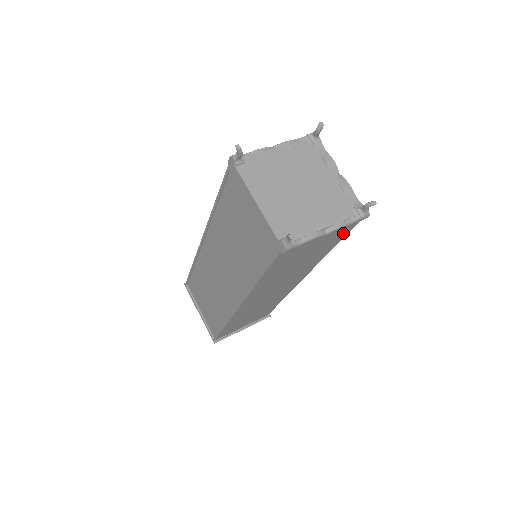
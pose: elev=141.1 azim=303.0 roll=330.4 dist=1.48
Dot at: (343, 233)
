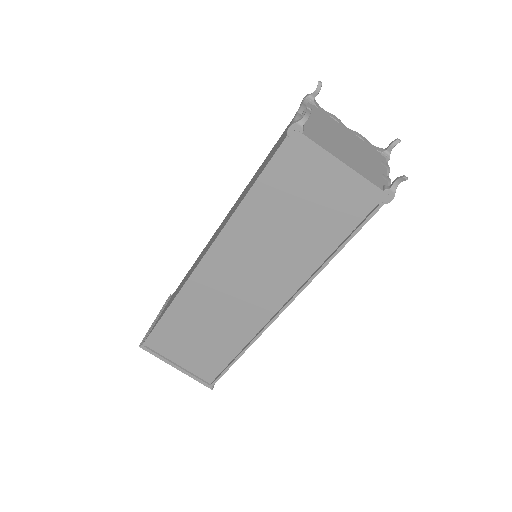
Dot at: occluded
